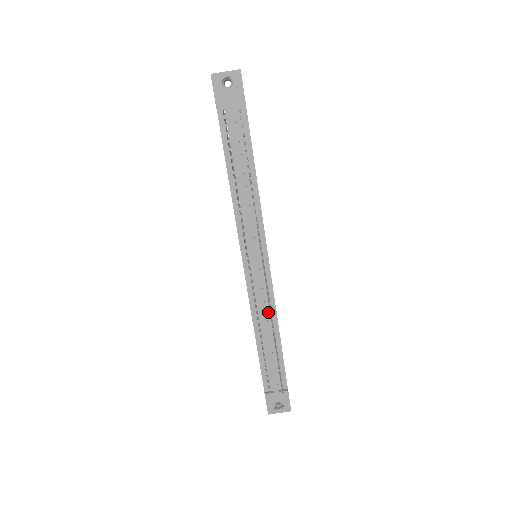
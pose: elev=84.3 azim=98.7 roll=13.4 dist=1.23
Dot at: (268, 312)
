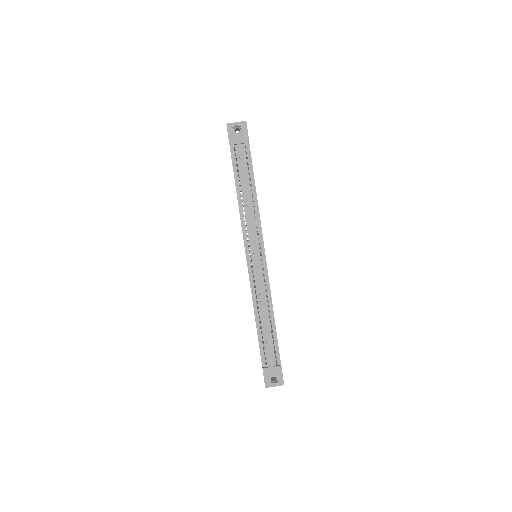
Dot at: (265, 297)
